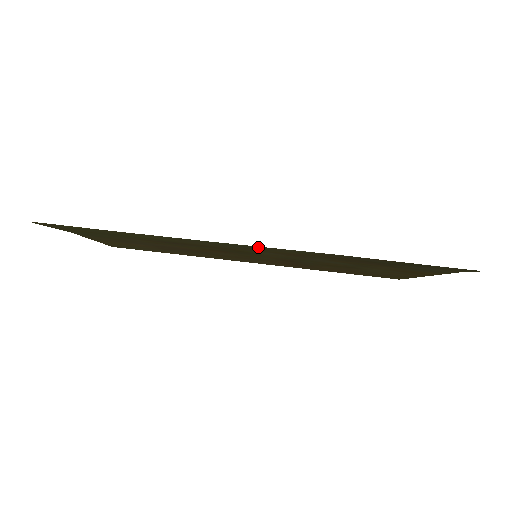
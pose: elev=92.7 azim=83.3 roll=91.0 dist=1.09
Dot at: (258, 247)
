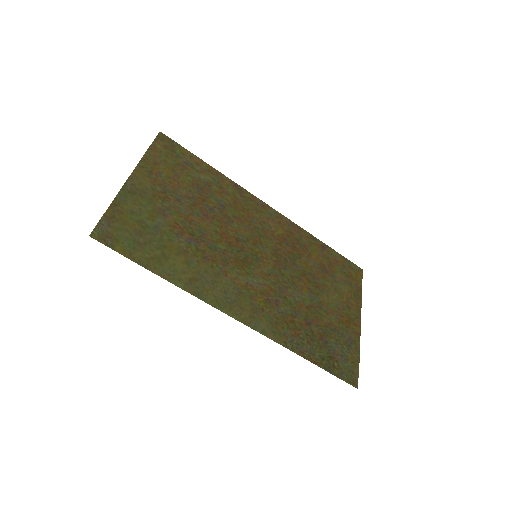
Dot at: (240, 315)
